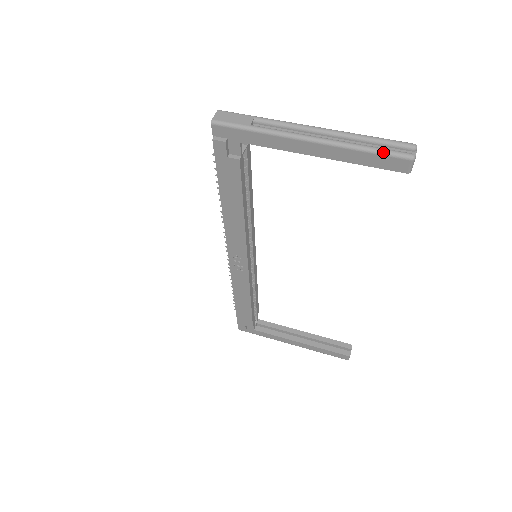
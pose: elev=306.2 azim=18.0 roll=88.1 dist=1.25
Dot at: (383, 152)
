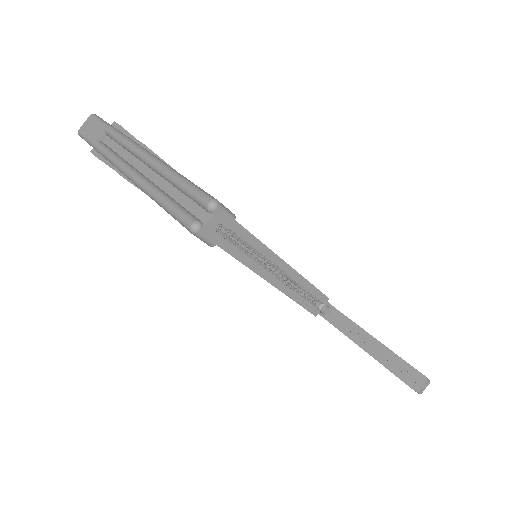
Dot at: (168, 210)
